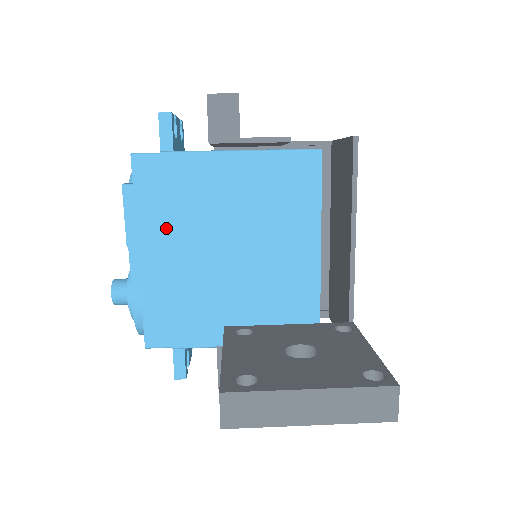
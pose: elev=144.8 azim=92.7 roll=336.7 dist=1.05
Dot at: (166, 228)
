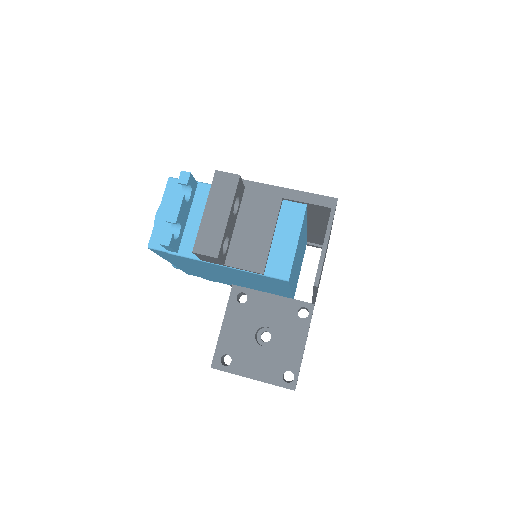
Dot at: occluded
